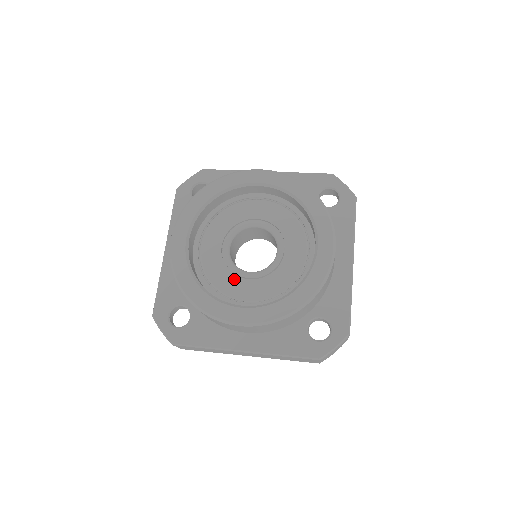
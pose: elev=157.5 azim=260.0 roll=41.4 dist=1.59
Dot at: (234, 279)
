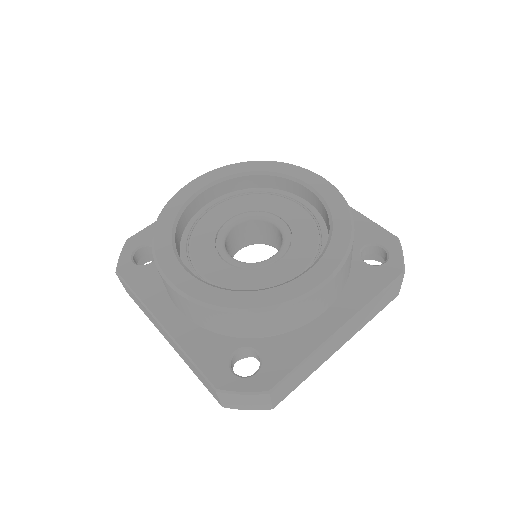
Dot at: (211, 250)
